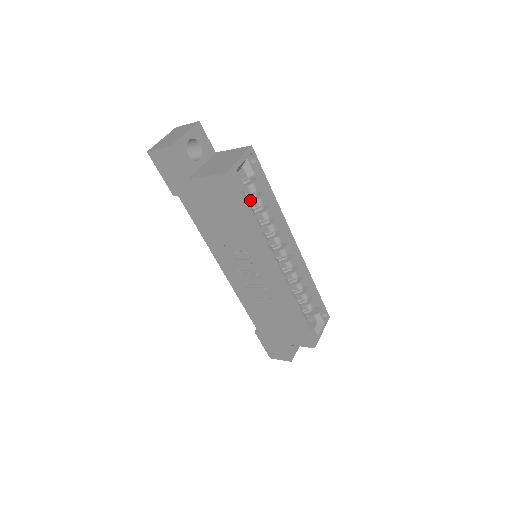
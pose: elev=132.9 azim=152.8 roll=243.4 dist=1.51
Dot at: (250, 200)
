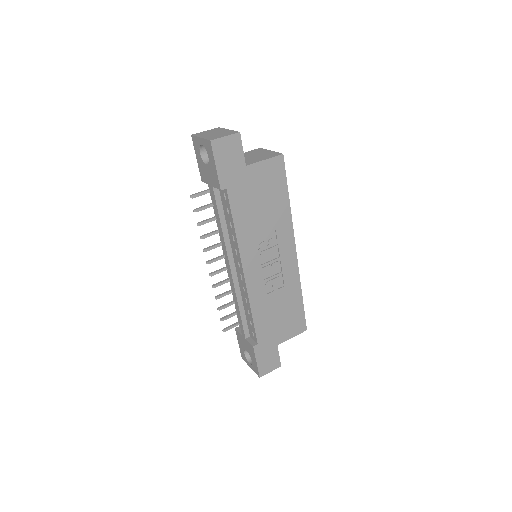
Dot at: occluded
